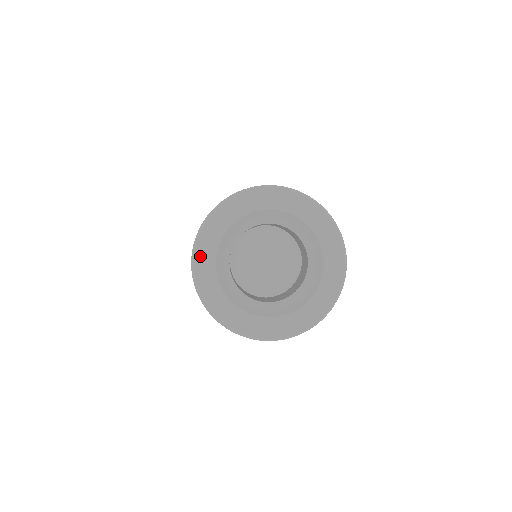
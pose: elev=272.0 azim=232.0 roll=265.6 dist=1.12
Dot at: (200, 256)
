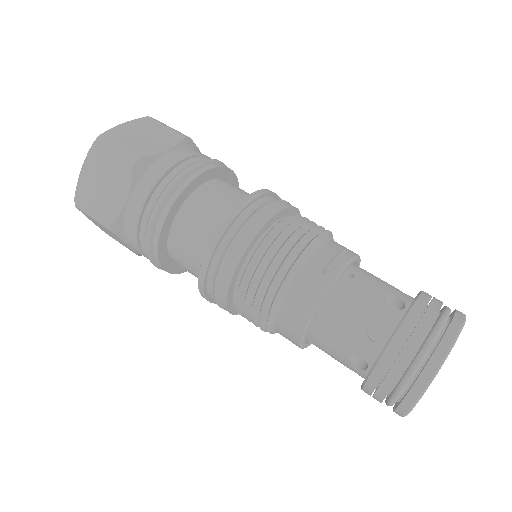
Dot at: occluded
